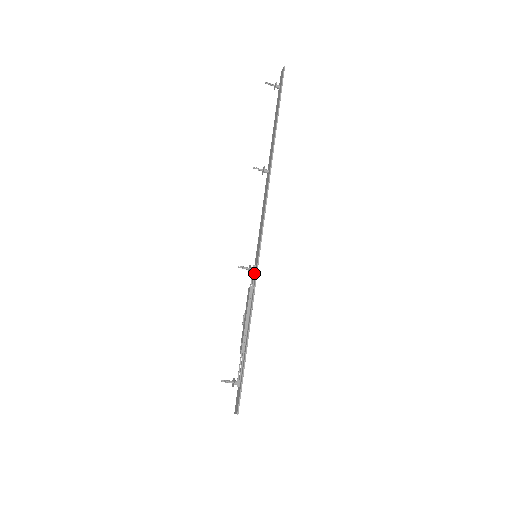
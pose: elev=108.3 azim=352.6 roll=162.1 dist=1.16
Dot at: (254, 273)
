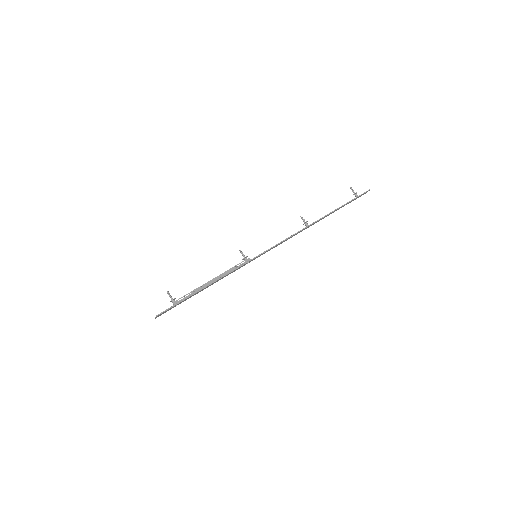
Dot at: (246, 261)
